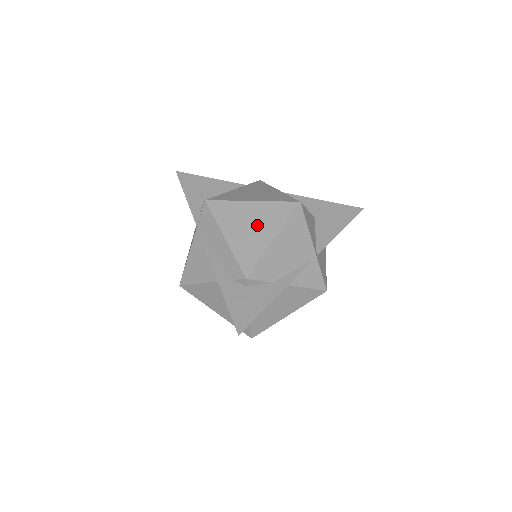
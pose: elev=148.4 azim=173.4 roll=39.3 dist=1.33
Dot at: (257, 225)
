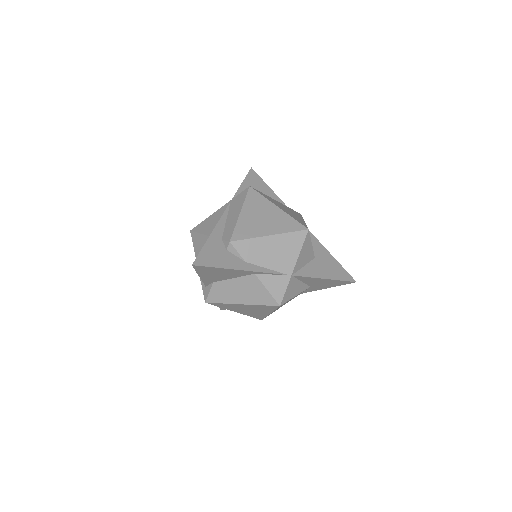
Dot at: (267, 221)
